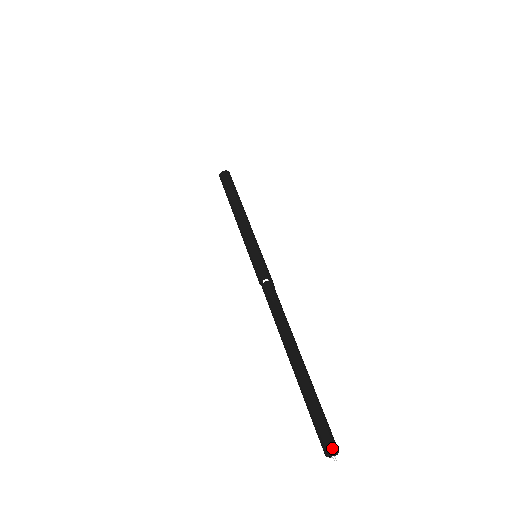
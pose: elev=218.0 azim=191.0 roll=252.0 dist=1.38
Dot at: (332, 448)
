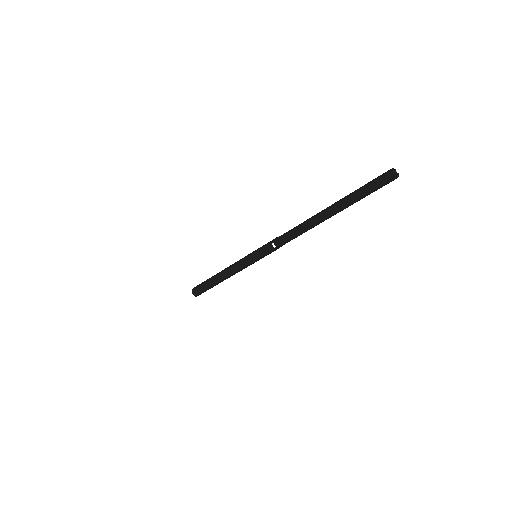
Dot at: (389, 171)
